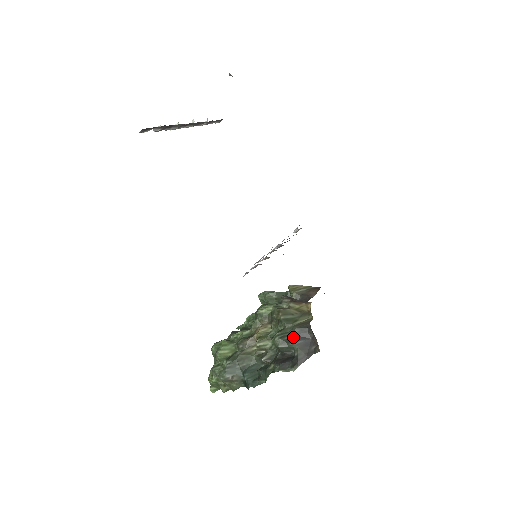
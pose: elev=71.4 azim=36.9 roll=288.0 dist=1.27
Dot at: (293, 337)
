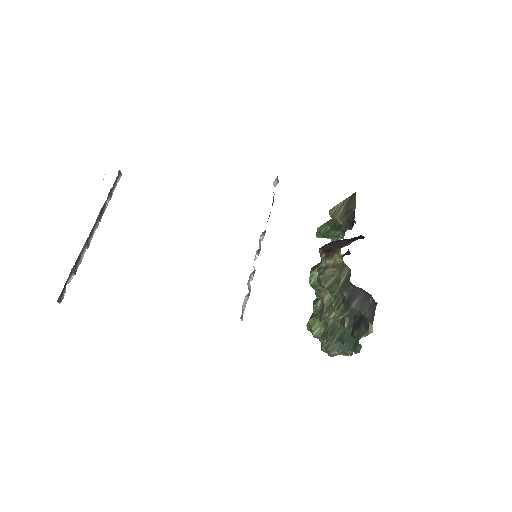
Dot at: (347, 301)
